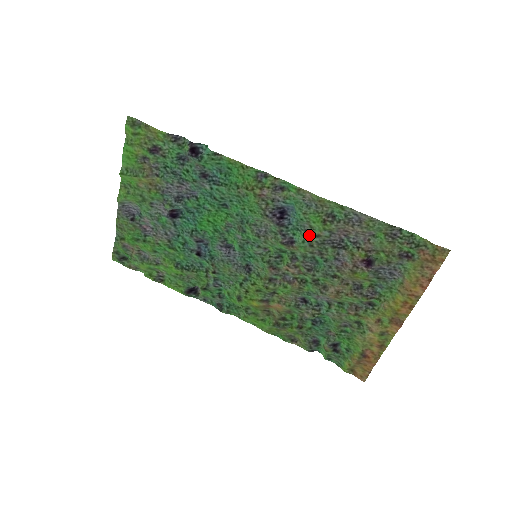
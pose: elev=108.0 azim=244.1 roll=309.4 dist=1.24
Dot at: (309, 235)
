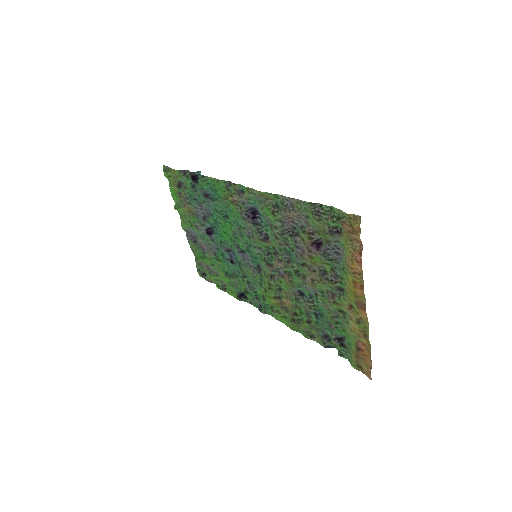
Dot at: (272, 228)
